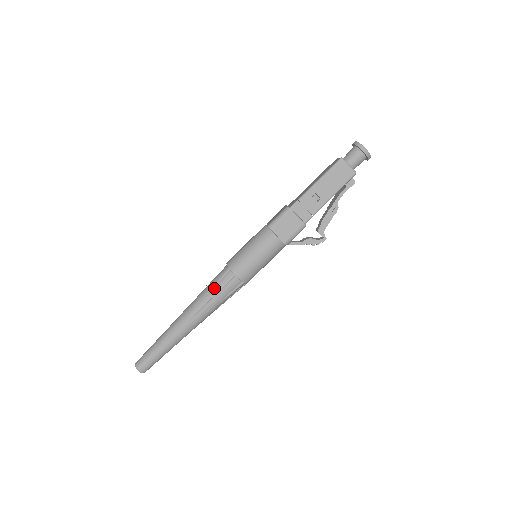
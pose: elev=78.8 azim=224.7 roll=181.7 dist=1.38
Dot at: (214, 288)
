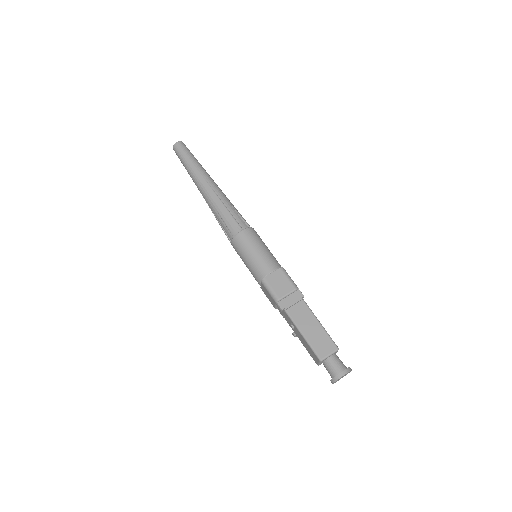
Dot at: (222, 221)
